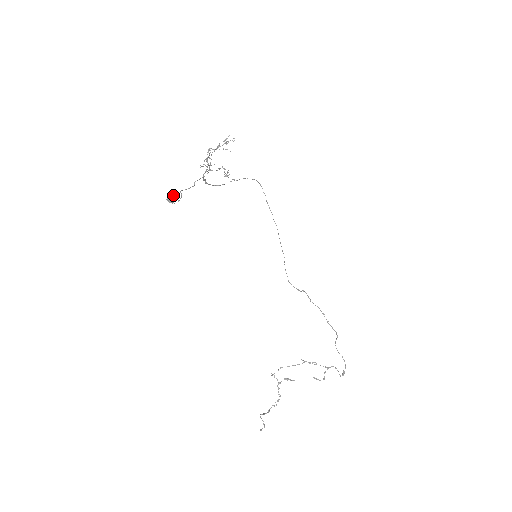
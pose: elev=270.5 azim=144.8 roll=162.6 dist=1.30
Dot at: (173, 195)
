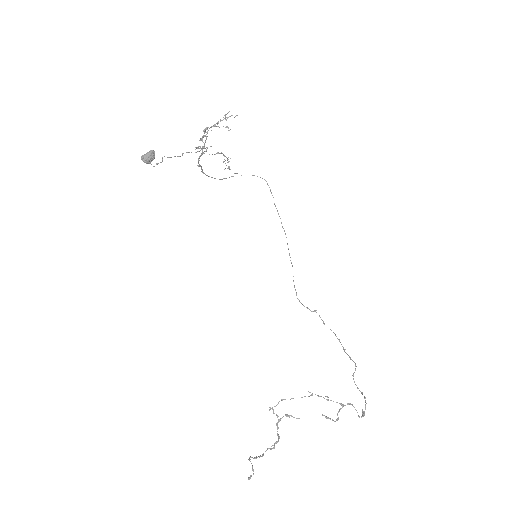
Dot at: (149, 152)
